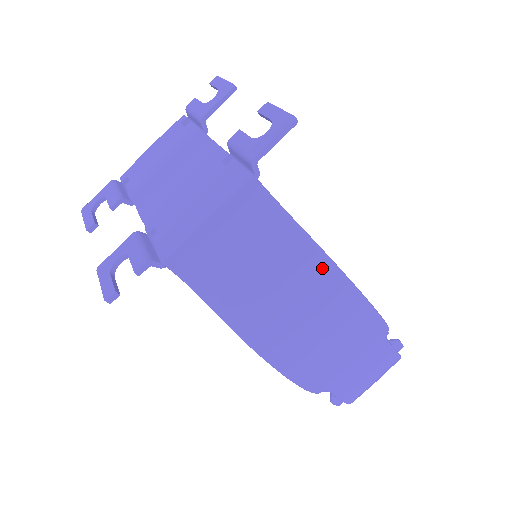
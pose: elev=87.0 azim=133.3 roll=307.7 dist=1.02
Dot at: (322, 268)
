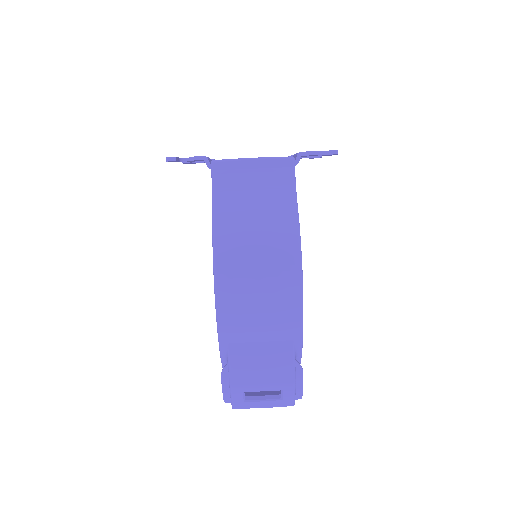
Dot at: (291, 234)
